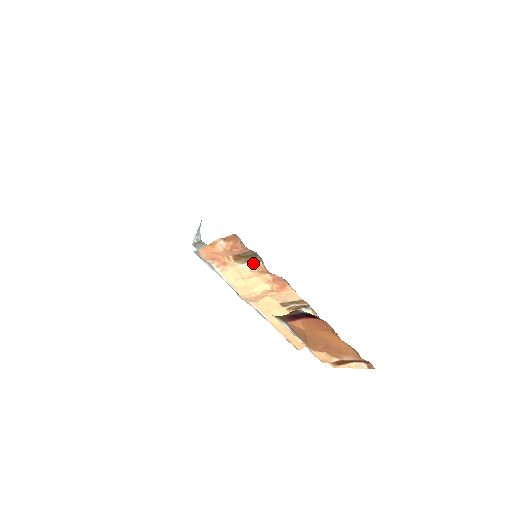
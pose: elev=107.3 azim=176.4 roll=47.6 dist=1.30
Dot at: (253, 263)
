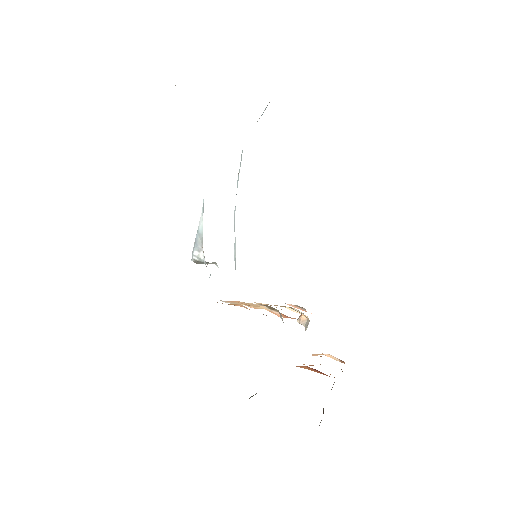
Dot at: (268, 308)
